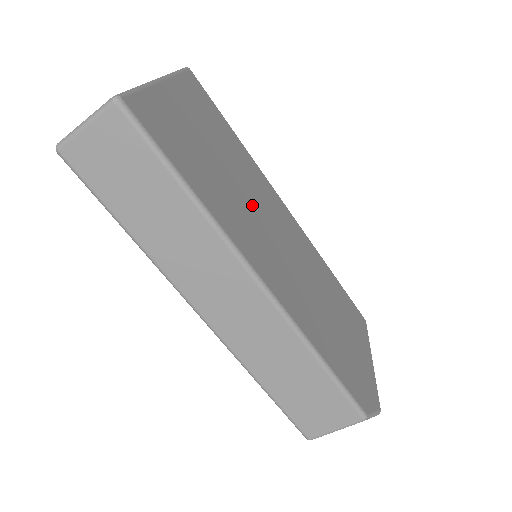
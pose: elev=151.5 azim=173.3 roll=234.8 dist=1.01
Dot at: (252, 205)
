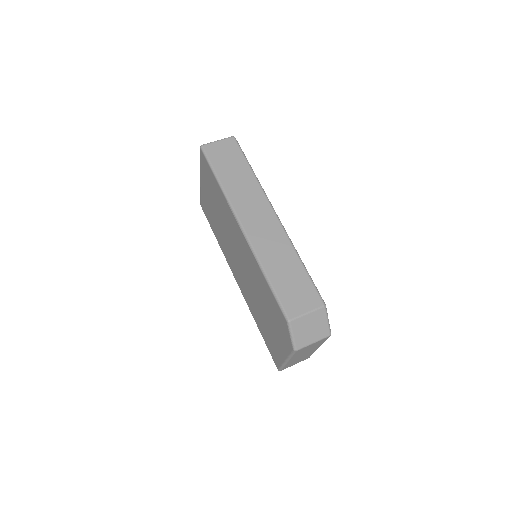
Dot at: occluded
